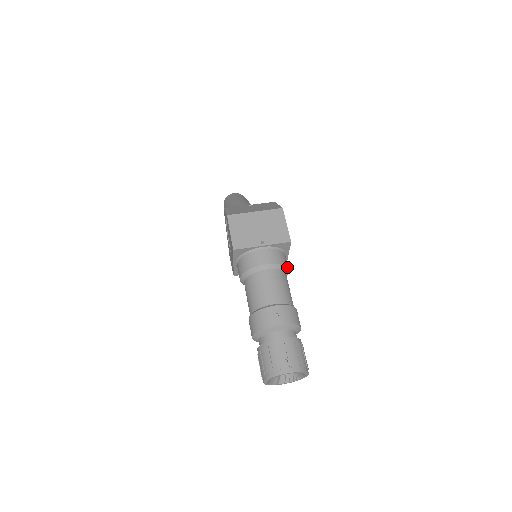
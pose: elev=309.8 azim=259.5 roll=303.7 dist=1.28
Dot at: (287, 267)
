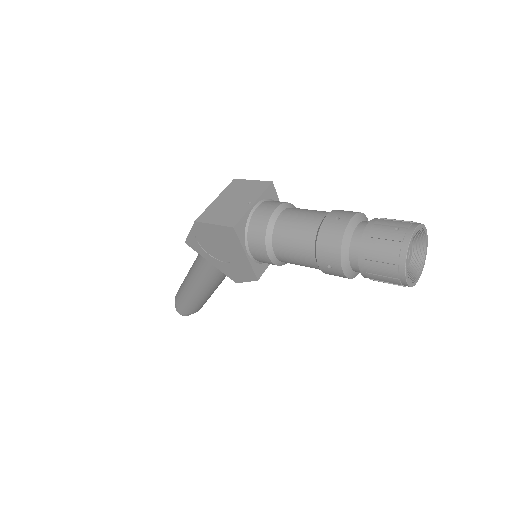
Dot at: (293, 206)
